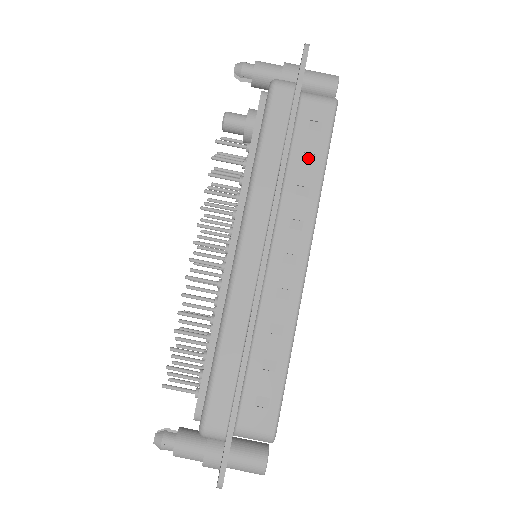
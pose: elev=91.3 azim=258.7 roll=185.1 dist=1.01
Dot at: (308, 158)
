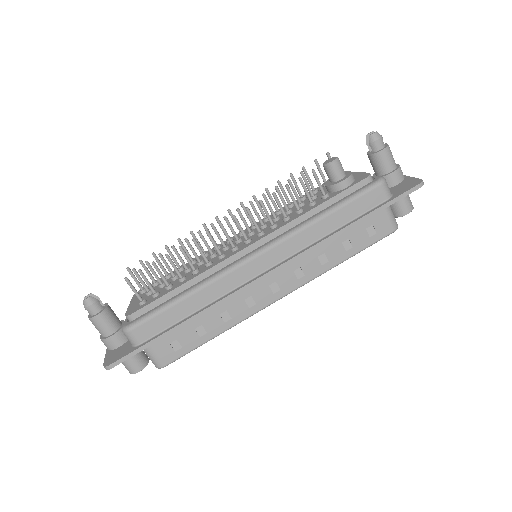
Dot at: (347, 244)
